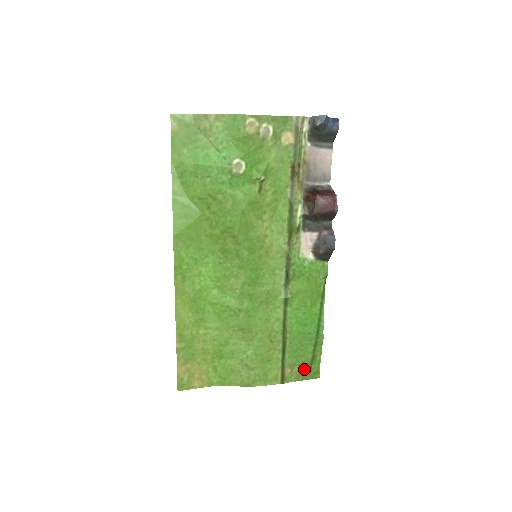
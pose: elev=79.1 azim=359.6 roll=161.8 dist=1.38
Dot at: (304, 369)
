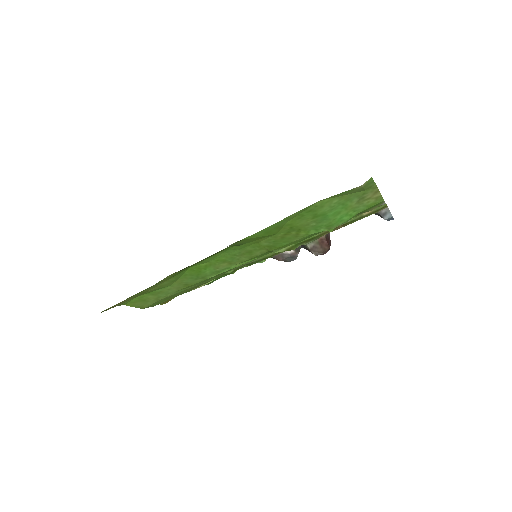
Dot at: occluded
